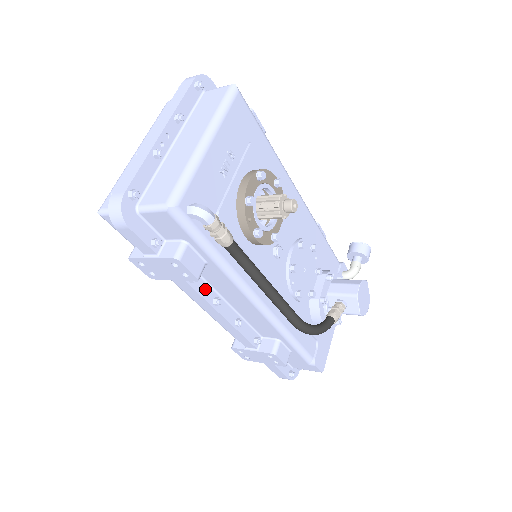
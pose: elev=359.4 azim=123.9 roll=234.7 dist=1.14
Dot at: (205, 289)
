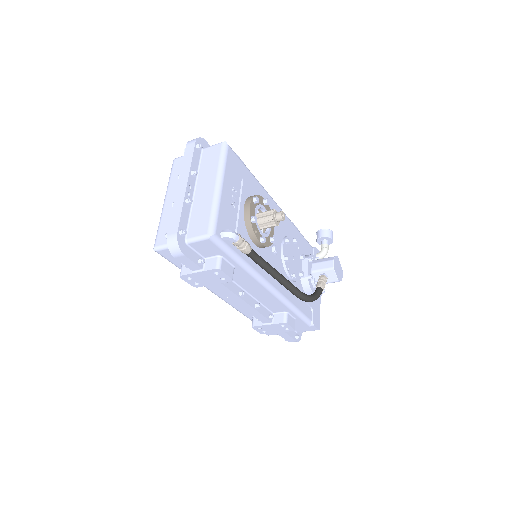
Dot at: (233, 286)
